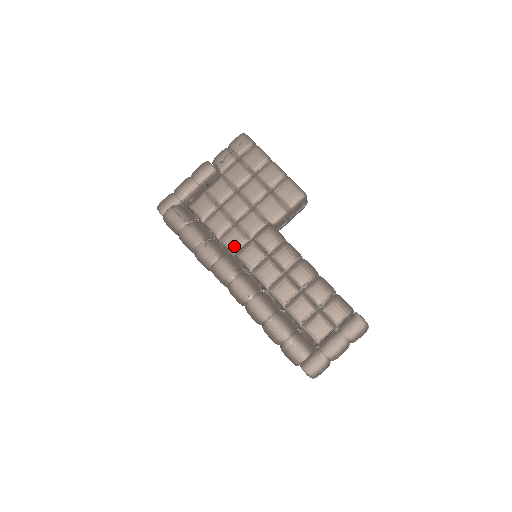
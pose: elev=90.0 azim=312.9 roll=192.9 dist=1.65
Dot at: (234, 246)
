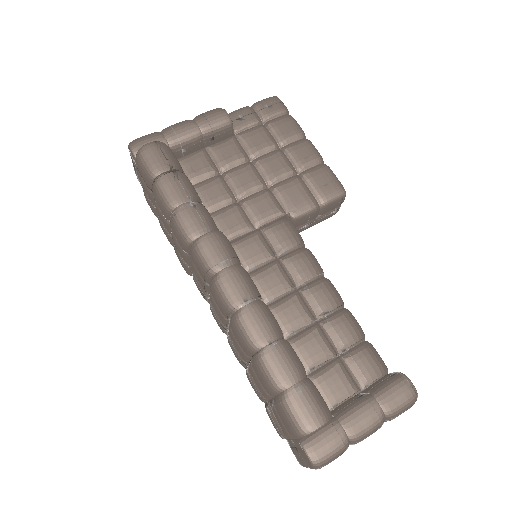
Dot at: (230, 230)
